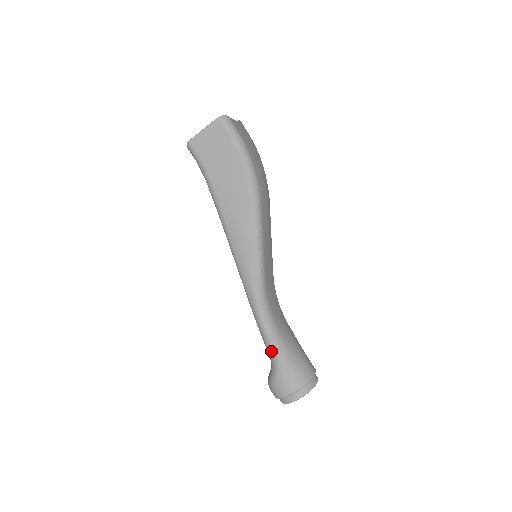
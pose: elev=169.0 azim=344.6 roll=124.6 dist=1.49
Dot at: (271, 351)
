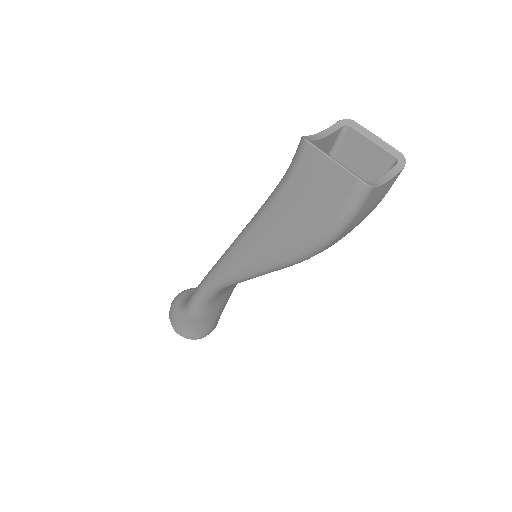
Dot at: (188, 307)
